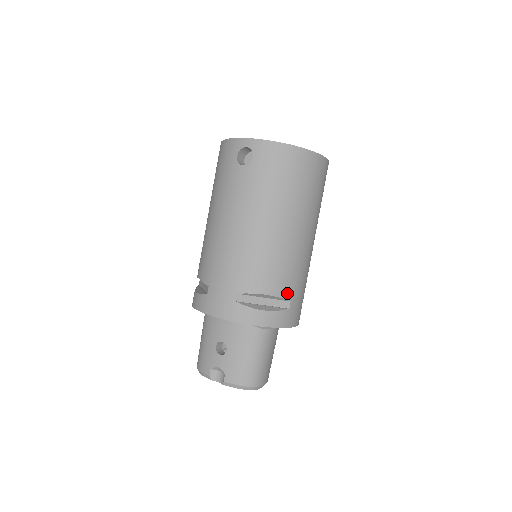
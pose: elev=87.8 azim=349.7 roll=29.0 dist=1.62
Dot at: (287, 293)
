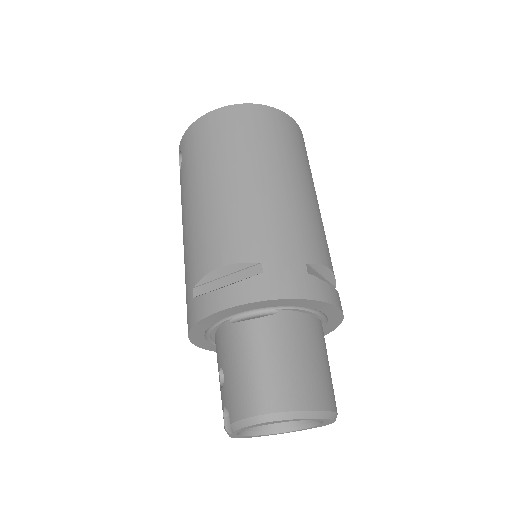
Dot at: (250, 254)
